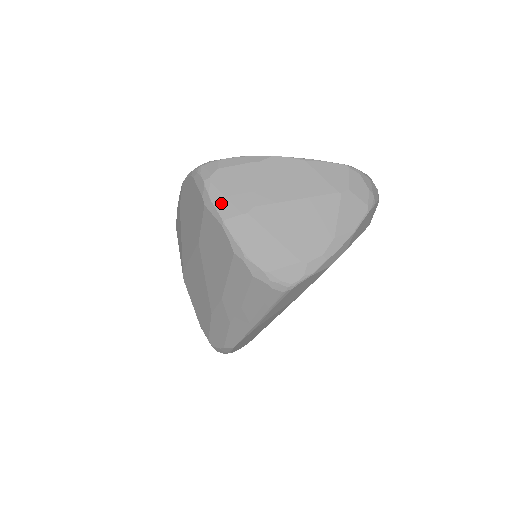
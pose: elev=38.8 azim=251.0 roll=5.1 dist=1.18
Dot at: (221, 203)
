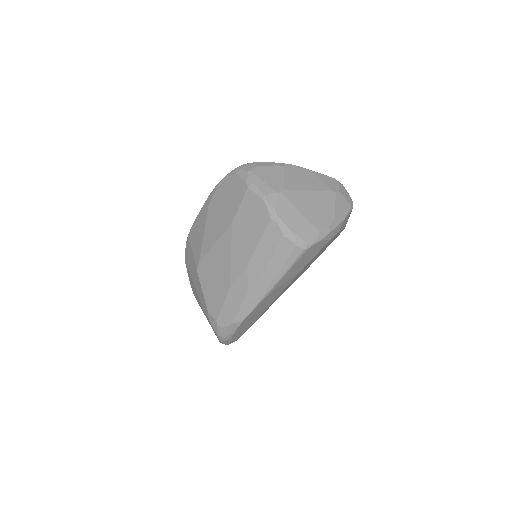
Dot at: (262, 185)
